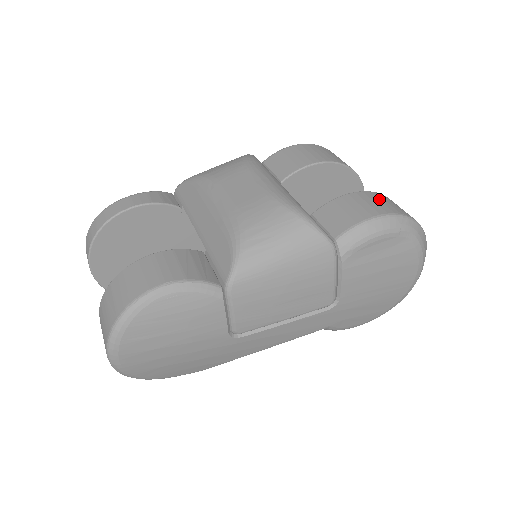
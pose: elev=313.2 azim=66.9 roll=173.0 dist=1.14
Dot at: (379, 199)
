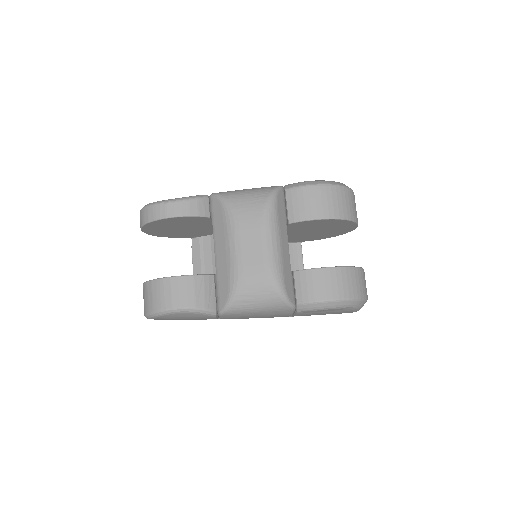
Dot at: (343, 279)
